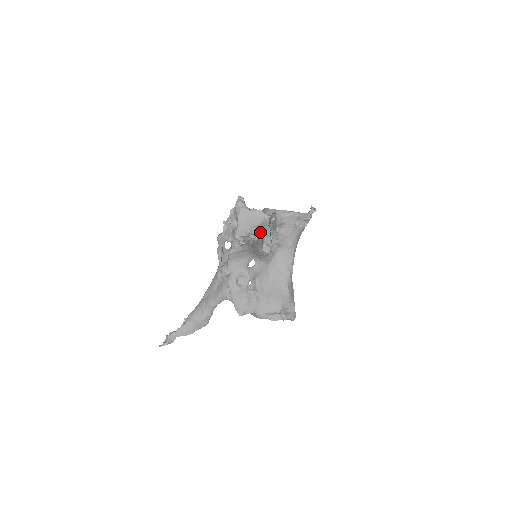
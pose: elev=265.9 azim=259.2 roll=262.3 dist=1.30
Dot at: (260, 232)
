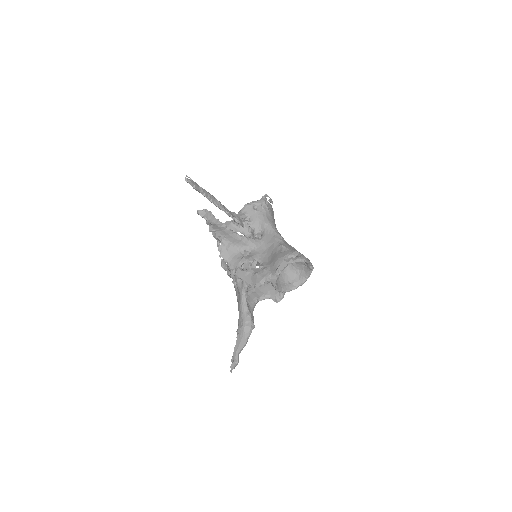
Dot at: occluded
